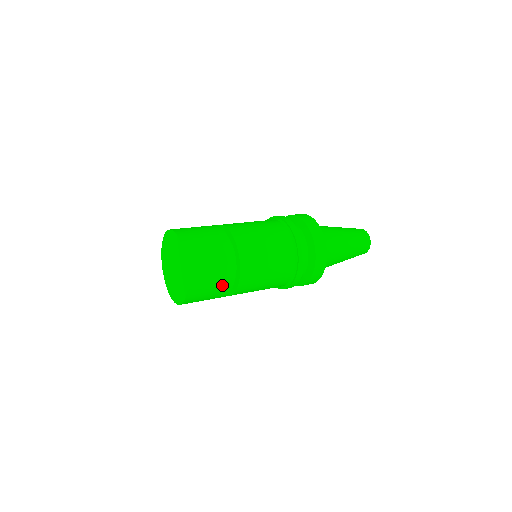
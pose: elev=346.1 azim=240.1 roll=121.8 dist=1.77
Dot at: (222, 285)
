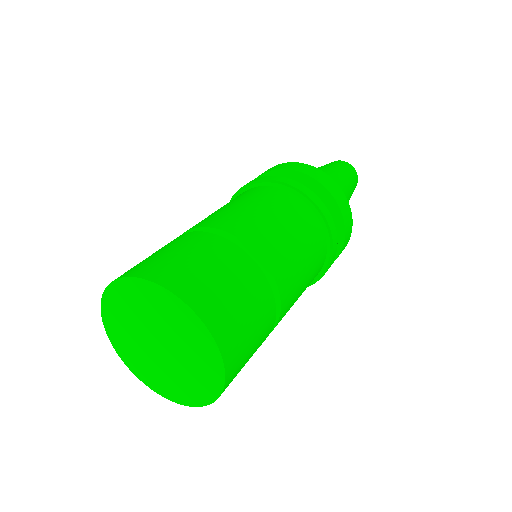
Dot at: occluded
